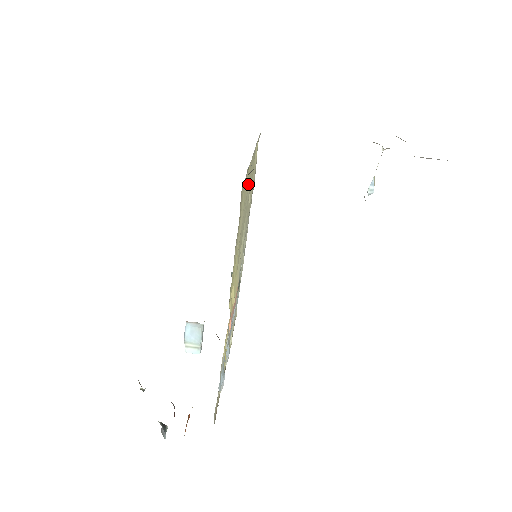
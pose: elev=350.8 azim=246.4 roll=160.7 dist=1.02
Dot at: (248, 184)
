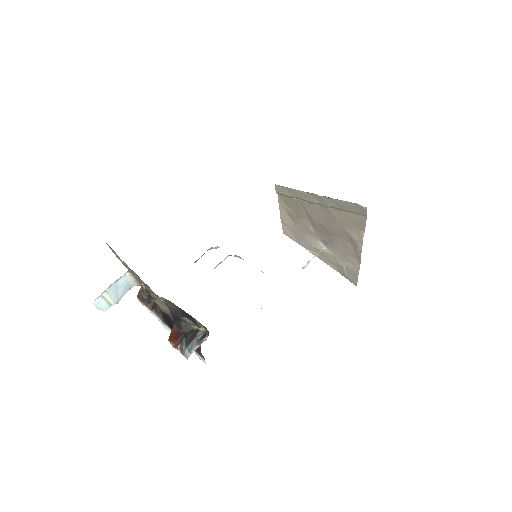
Dot at: occluded
